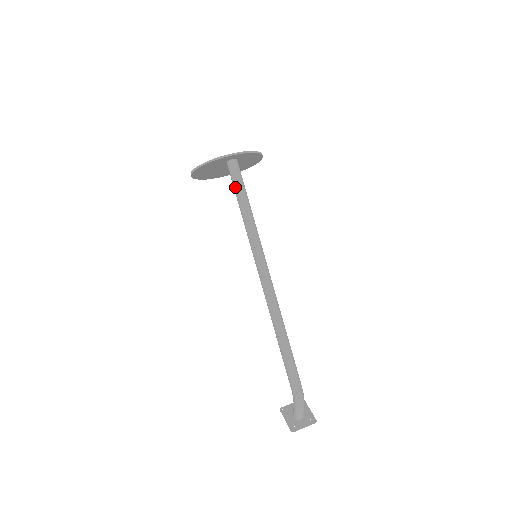
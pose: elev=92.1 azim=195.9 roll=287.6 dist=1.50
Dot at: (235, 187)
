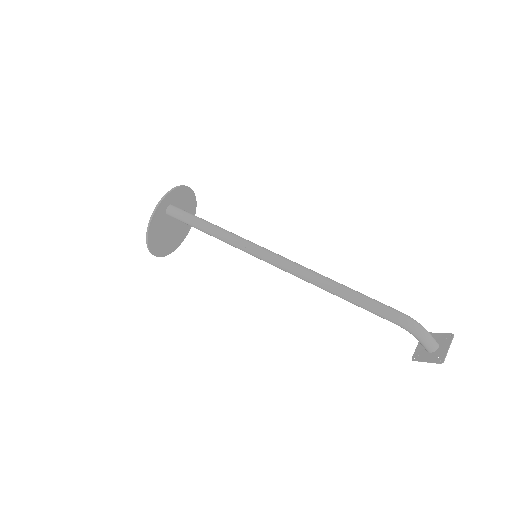
Dot at: (188, 222)
